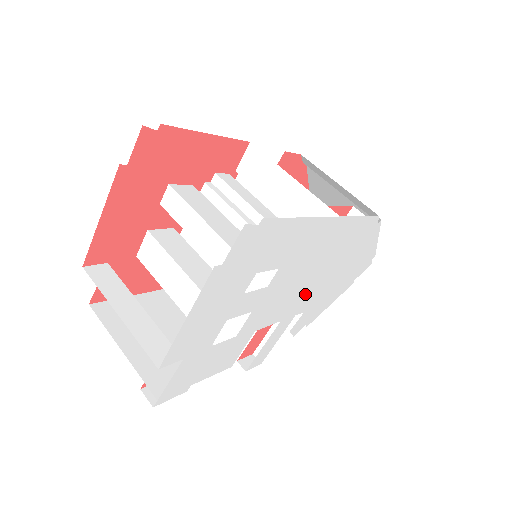
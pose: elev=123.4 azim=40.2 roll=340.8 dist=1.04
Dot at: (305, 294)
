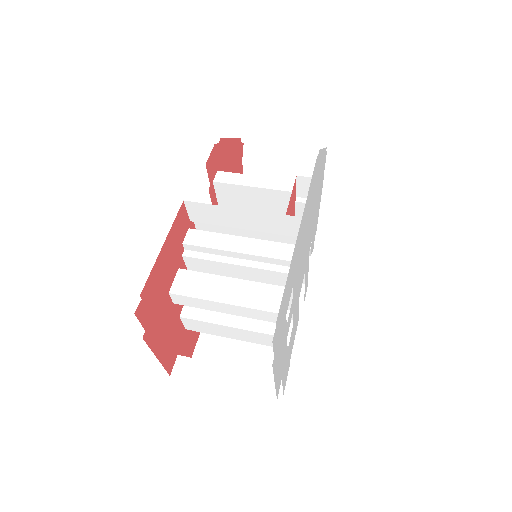
Dot at: (307, 244)
